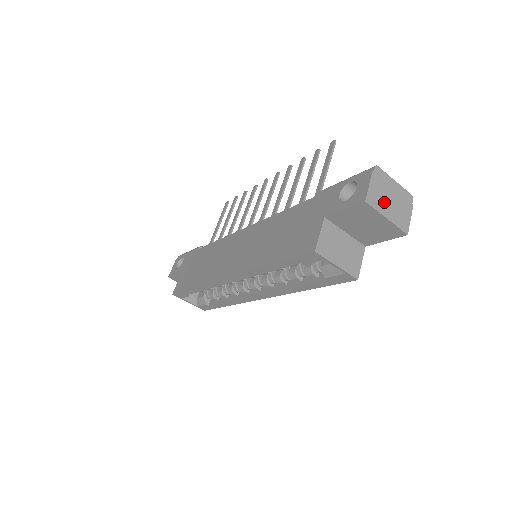
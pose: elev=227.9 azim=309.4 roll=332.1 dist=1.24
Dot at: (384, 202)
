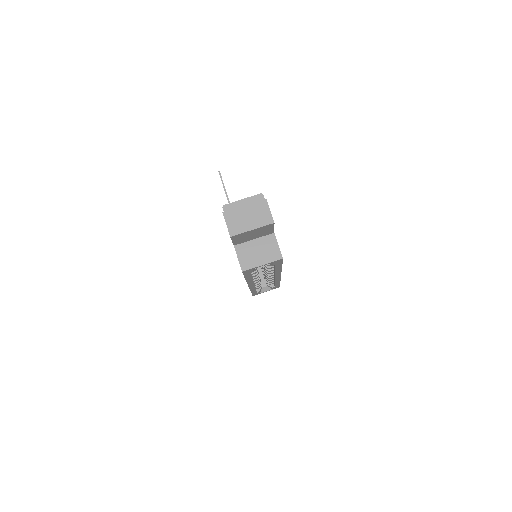
Dot at: (243, 222)
